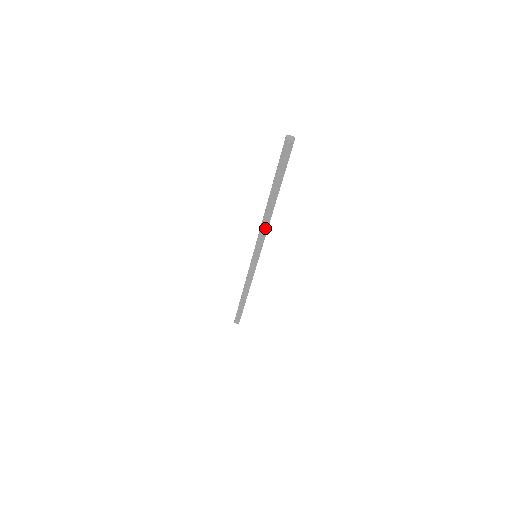
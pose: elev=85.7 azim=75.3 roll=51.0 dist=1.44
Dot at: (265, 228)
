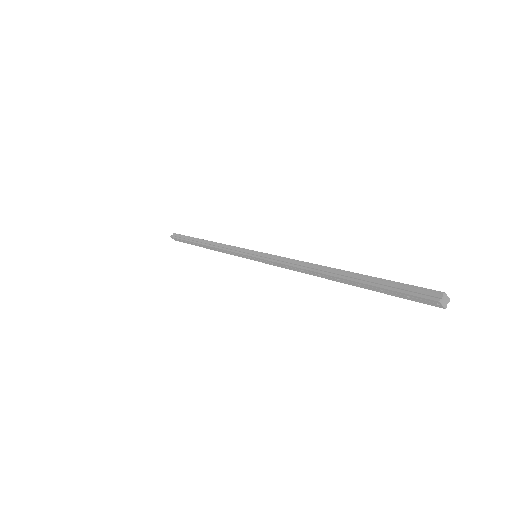
Dot at: (297, 269)
